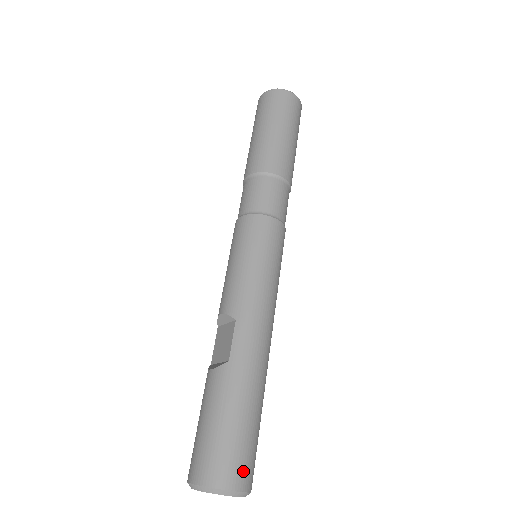
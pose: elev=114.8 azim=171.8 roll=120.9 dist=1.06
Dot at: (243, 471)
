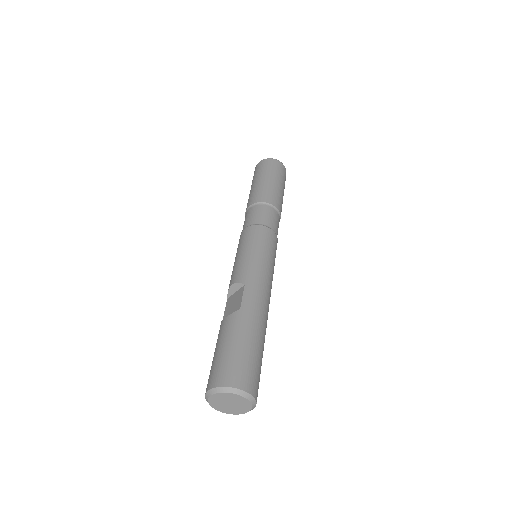
Dot at: (252, 381)
